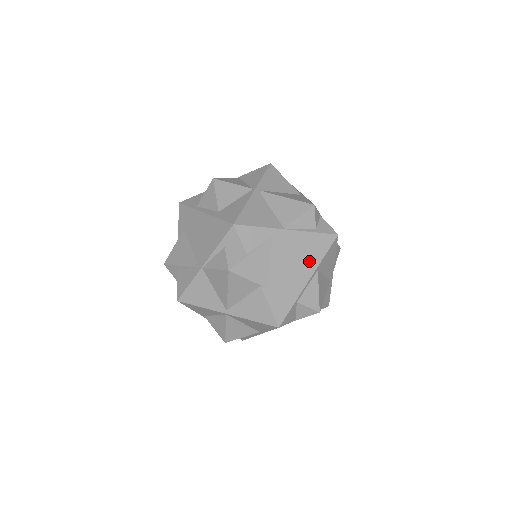
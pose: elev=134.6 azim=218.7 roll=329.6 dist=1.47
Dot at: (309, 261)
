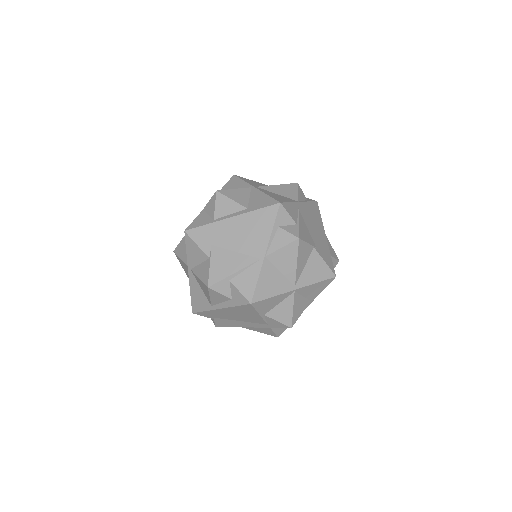
Dot at: (319, 223)
